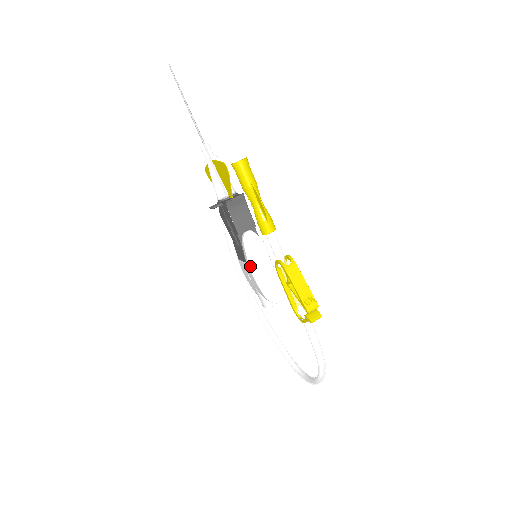
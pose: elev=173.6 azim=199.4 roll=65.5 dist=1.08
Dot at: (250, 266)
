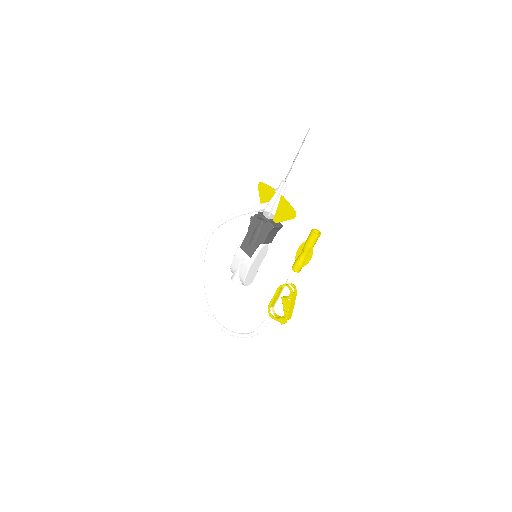
Dot at: (252, 263)
